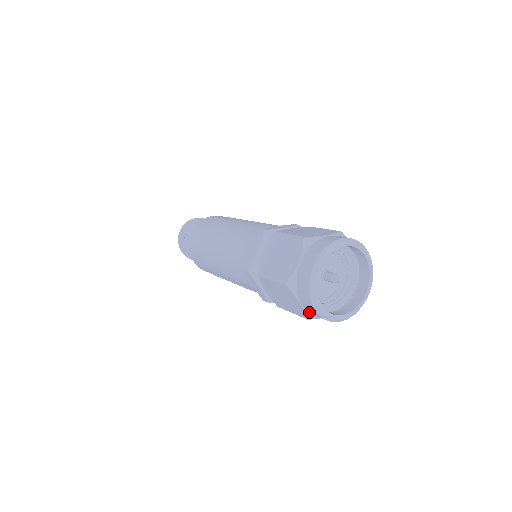
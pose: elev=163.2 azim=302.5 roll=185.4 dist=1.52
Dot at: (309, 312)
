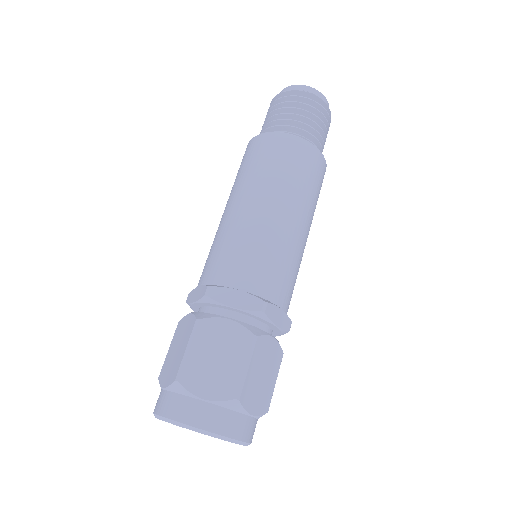
Dot at: occluded
